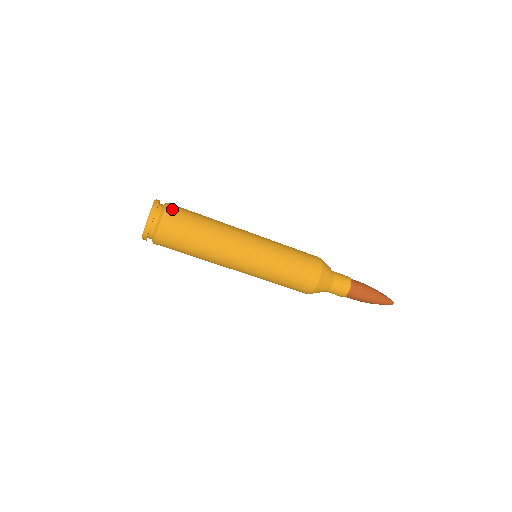
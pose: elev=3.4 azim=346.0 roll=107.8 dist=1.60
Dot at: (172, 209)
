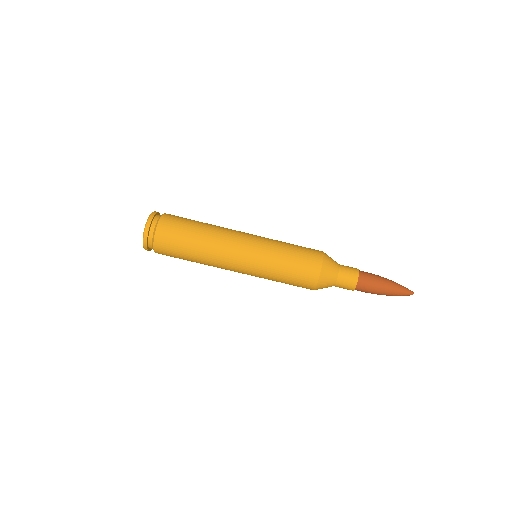
Dot at: occluded
